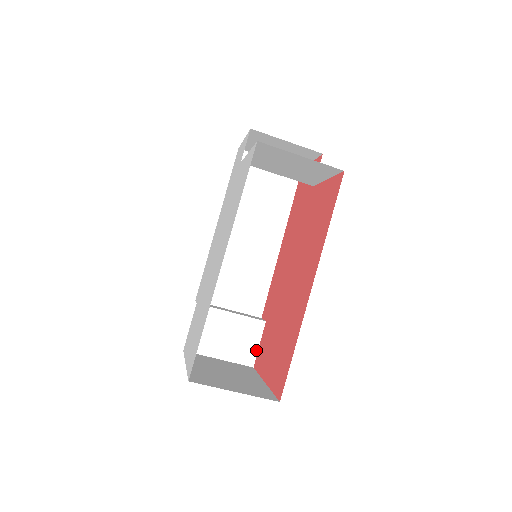
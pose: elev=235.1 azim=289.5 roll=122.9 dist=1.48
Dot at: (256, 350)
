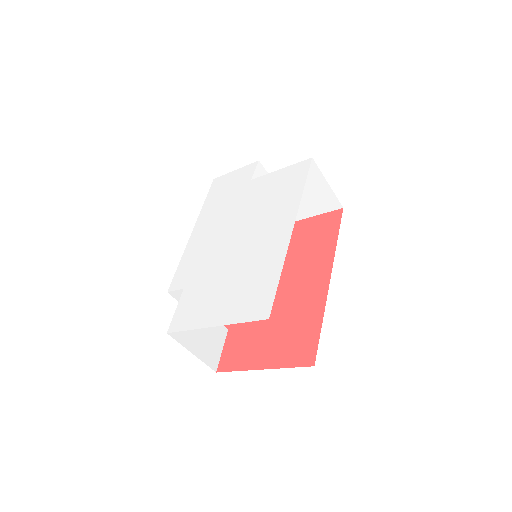
Dot at: (219, 355)
